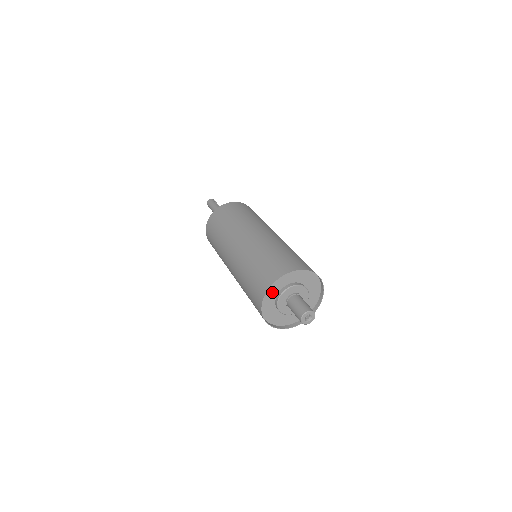
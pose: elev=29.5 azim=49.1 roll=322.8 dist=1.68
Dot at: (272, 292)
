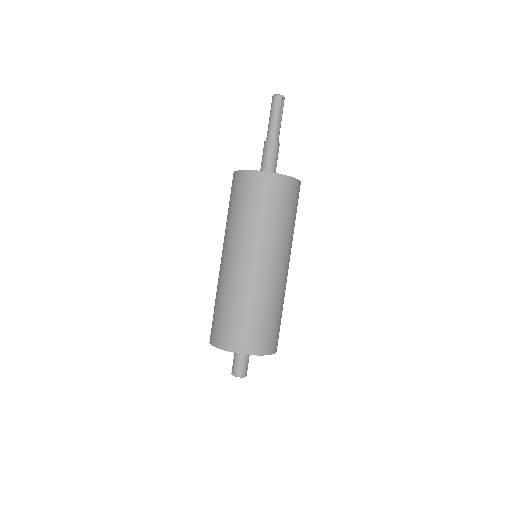
Dot at: occluded
